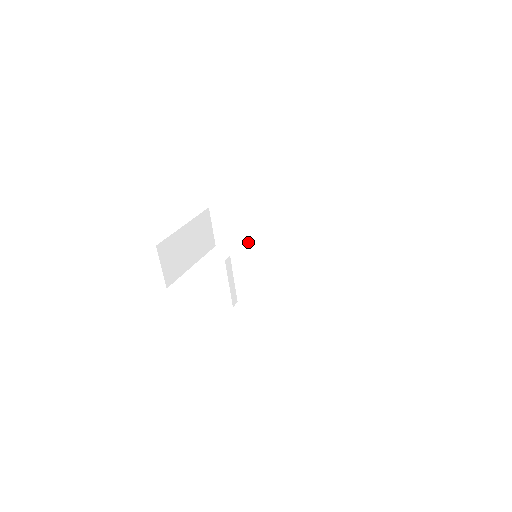
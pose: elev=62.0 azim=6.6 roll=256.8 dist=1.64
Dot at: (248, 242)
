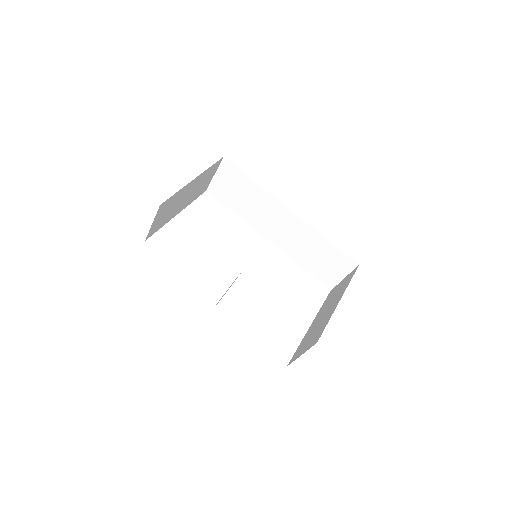
Dot at: (245, 212)
